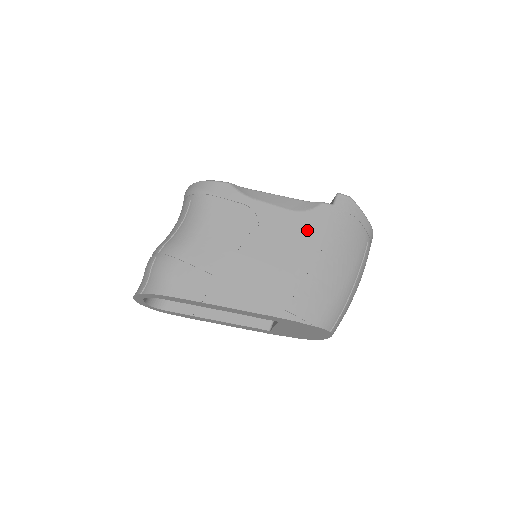
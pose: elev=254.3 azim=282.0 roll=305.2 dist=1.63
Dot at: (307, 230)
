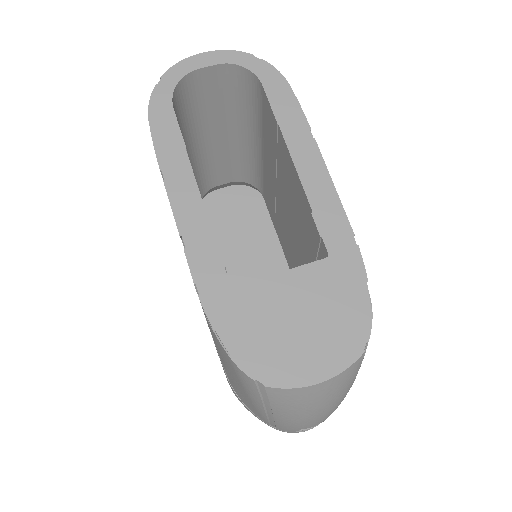
Dot at: occluded
